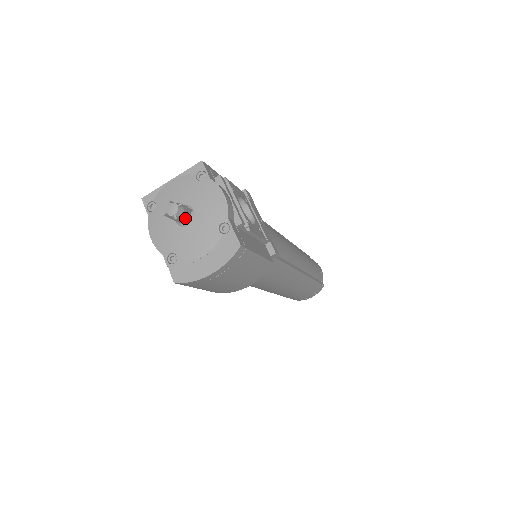
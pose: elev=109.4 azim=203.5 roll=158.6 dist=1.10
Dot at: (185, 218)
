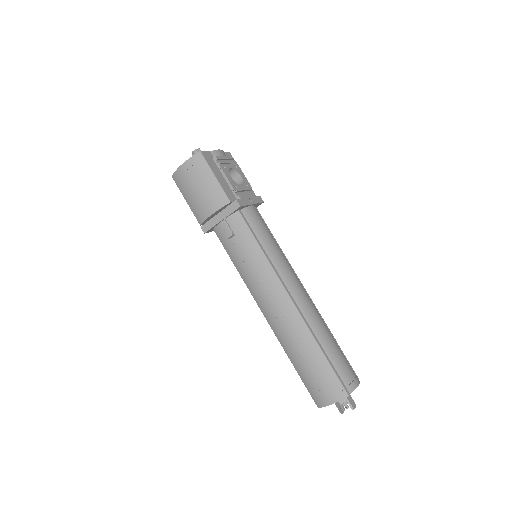
Dot at: occluded
